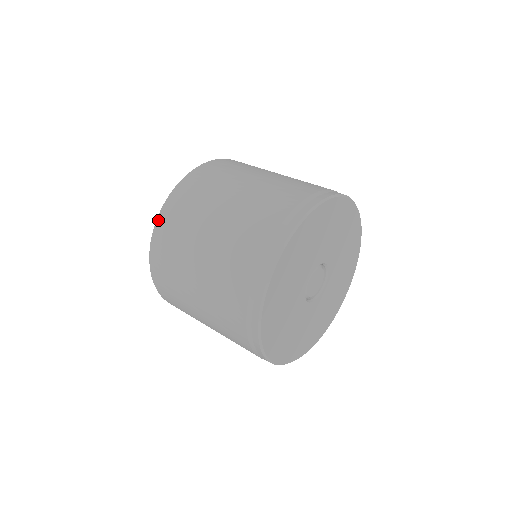
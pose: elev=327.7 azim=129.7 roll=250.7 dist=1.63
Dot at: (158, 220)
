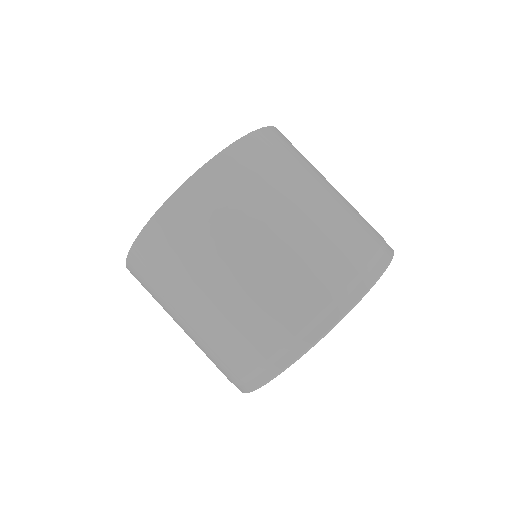
Dot at: (143, 233)
